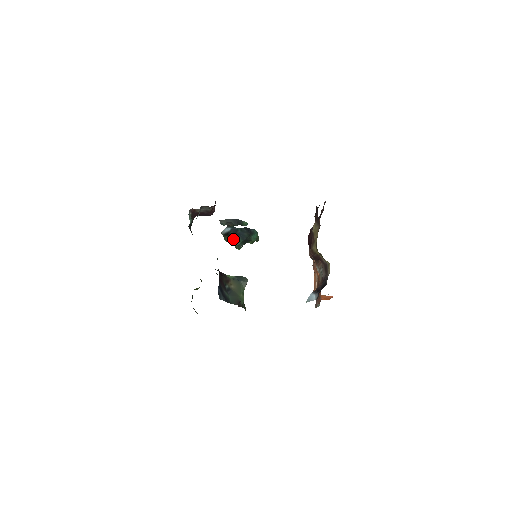
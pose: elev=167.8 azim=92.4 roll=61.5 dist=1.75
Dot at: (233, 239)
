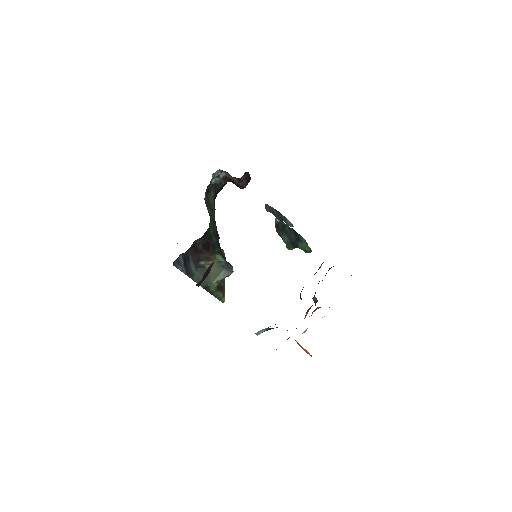
Dot at: (281, 233)
